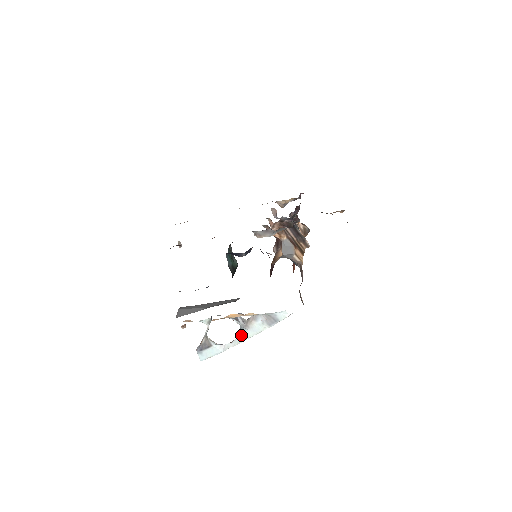
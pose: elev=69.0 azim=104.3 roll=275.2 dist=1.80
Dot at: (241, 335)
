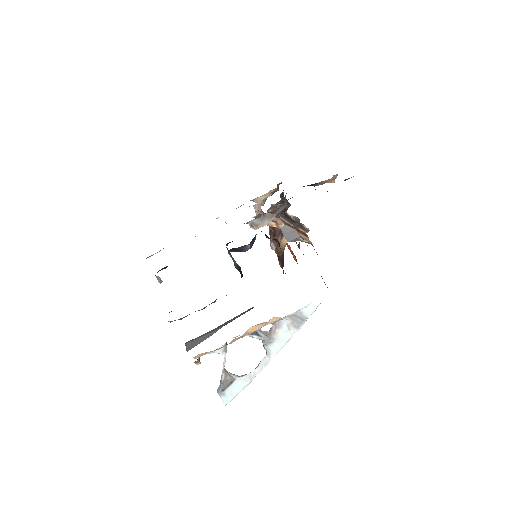
Dot at: (266, 353)
